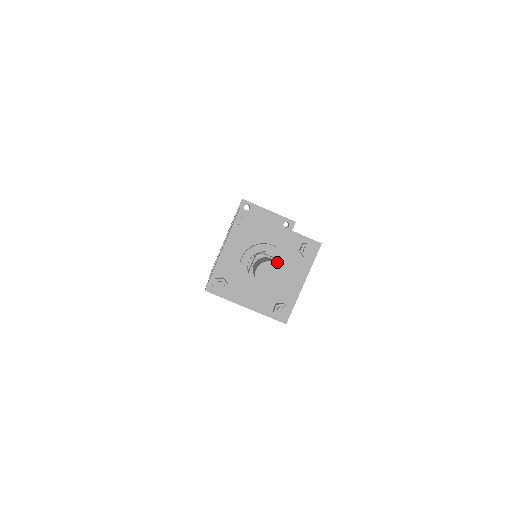
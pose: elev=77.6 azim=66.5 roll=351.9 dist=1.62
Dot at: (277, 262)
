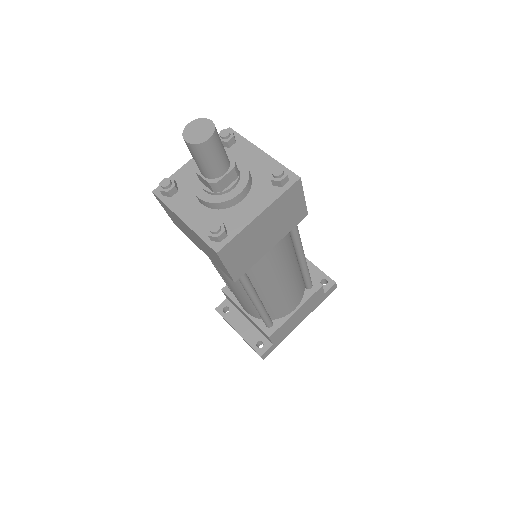
Dot at: (232, 162)
